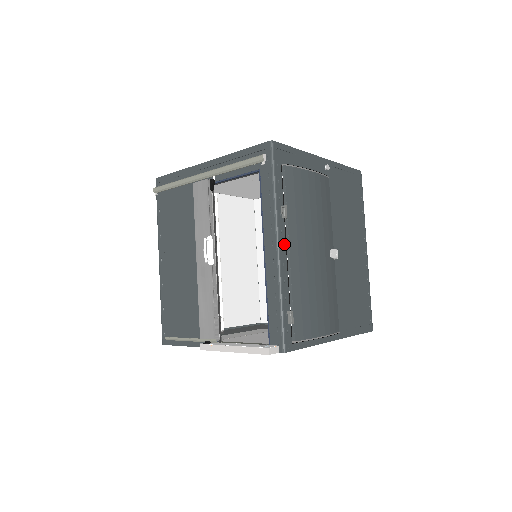
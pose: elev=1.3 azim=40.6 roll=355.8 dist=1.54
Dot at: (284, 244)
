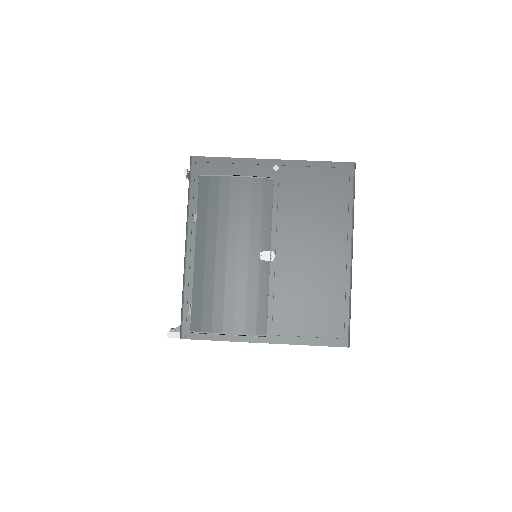
Dot at: (194, 246)
